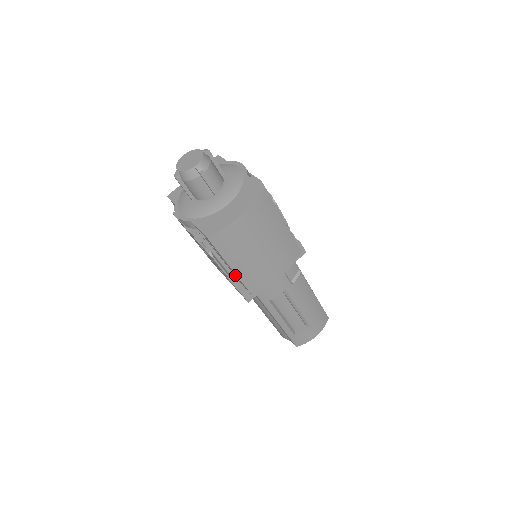
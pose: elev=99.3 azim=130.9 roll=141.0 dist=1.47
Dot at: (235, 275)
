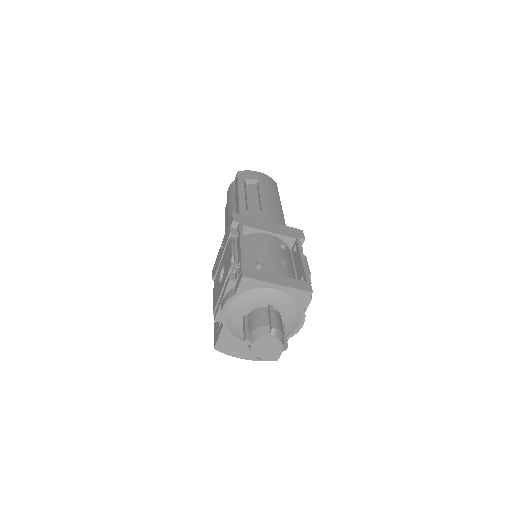
Dot at: occluded
